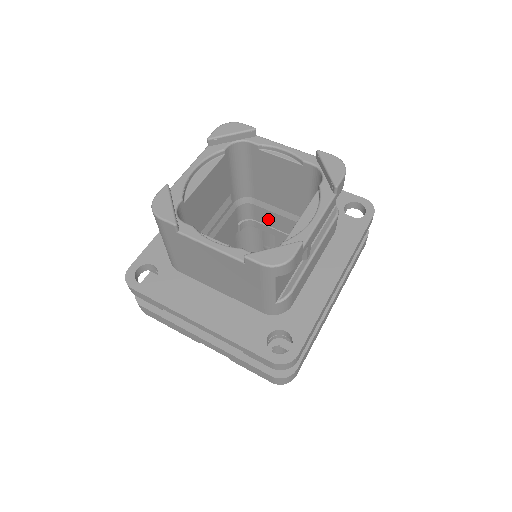
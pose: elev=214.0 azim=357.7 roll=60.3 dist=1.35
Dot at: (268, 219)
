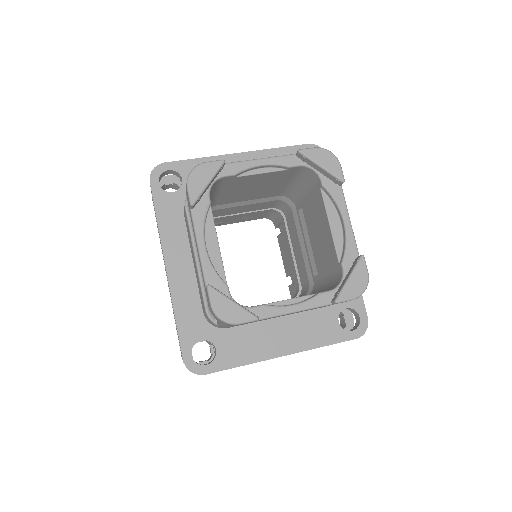
Dot at: (232, 211)
